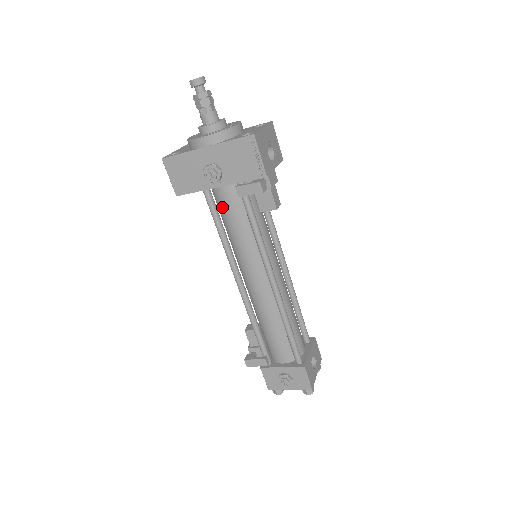
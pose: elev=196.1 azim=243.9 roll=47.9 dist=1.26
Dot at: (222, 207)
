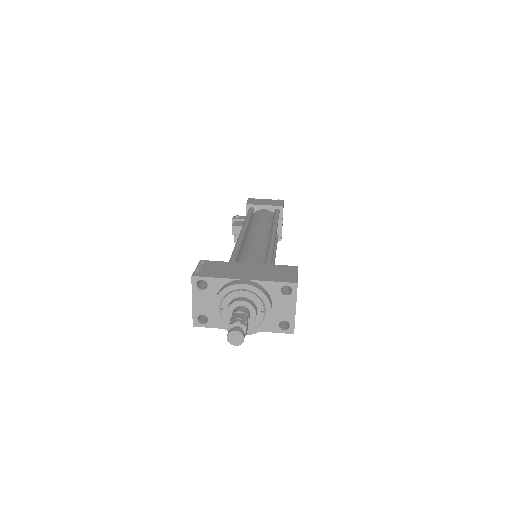
Dot at: occluded
